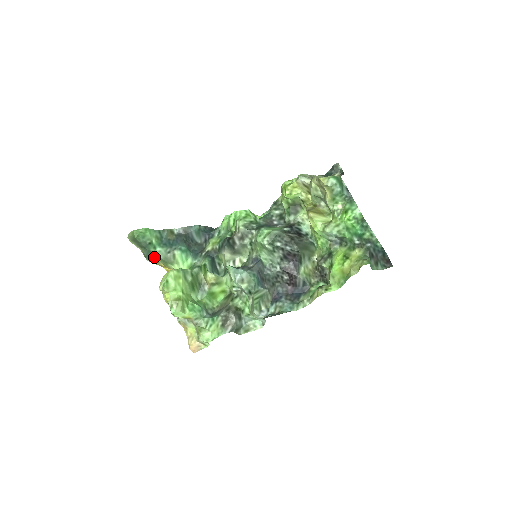
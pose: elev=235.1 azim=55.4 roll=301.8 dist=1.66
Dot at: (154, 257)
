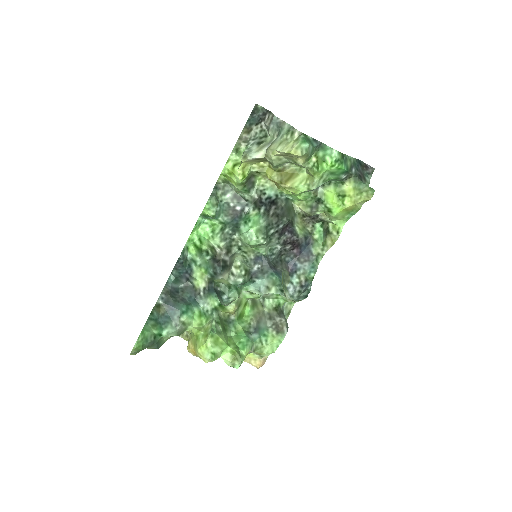
Dot at: (163, 340)
